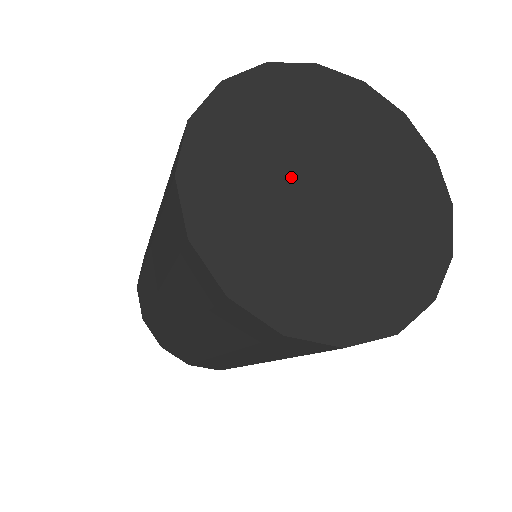
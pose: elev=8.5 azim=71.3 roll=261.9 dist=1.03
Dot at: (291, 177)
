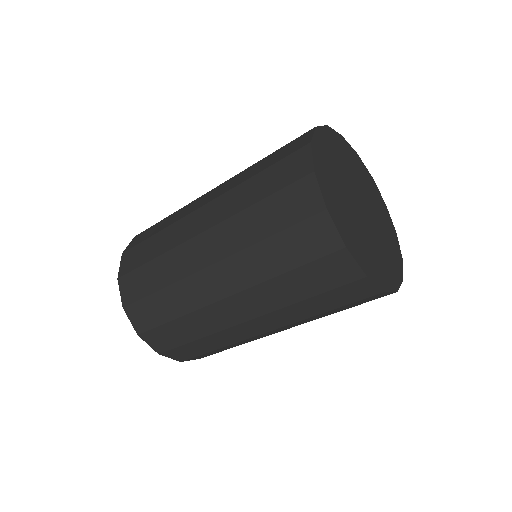
Dot at: (355, 210)
